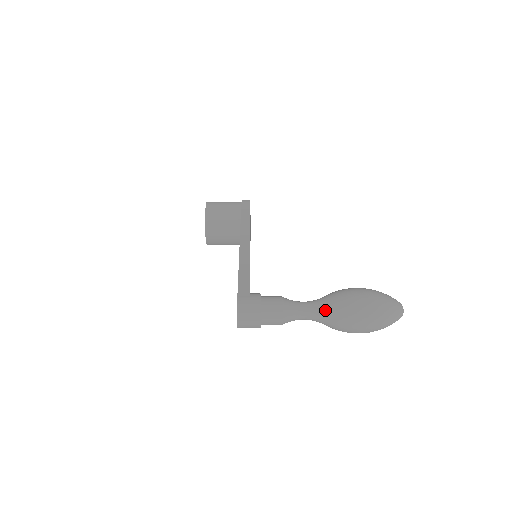
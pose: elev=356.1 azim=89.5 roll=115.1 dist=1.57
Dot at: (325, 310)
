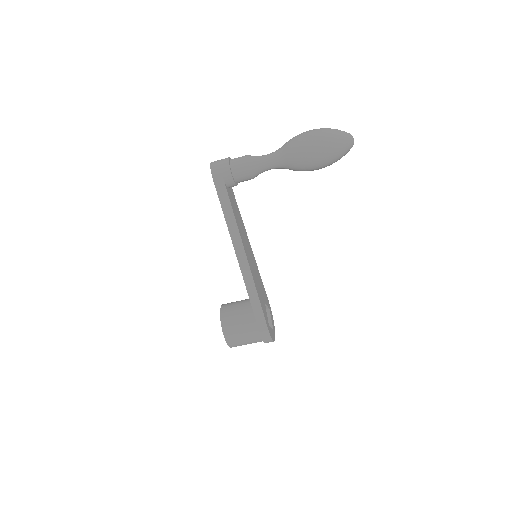
Dot at: occluded
